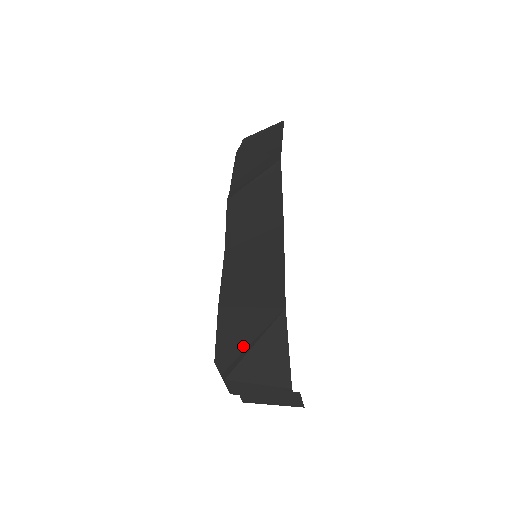
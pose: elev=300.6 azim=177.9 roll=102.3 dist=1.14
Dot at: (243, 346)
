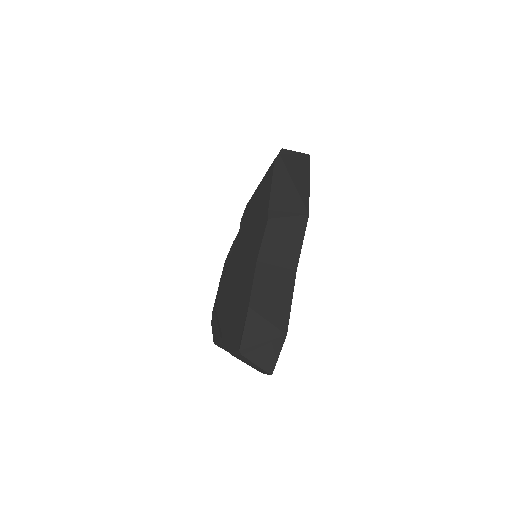
Dot at: (257, 342)
